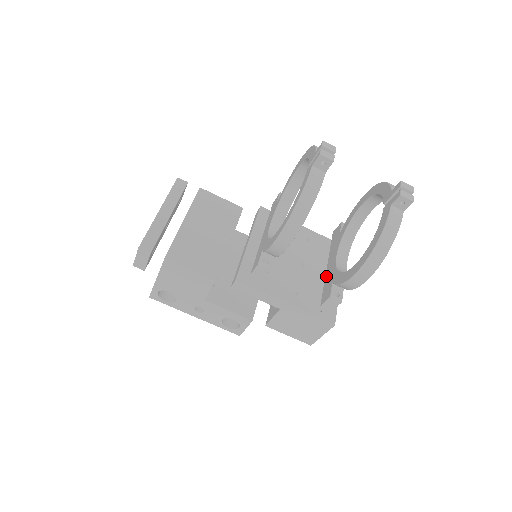
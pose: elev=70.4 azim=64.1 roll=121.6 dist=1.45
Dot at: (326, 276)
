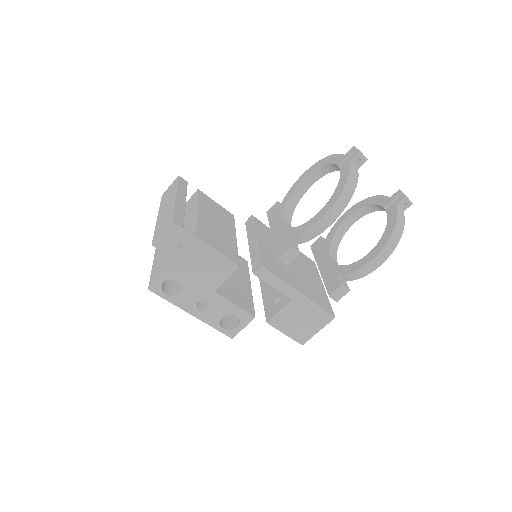
Dot at: (323, 275)
